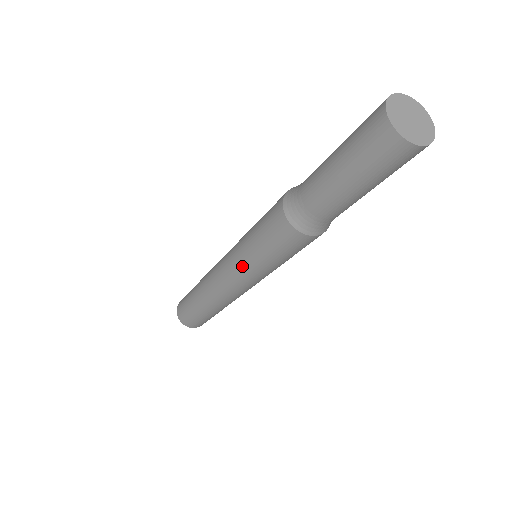
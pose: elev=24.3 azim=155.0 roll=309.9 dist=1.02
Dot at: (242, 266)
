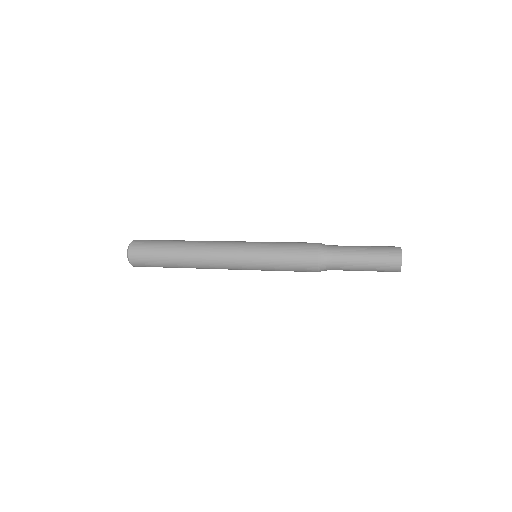
Dot at: (255, 254)
